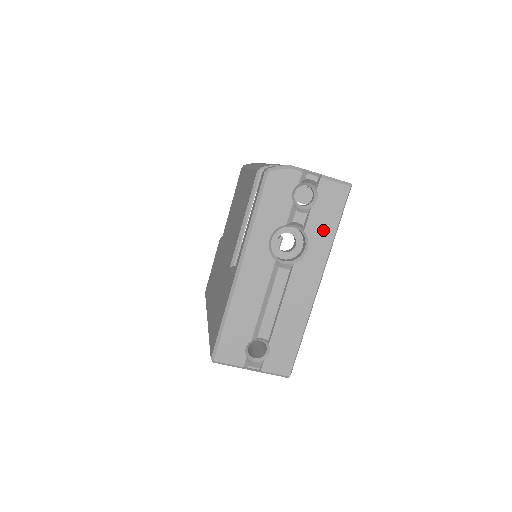
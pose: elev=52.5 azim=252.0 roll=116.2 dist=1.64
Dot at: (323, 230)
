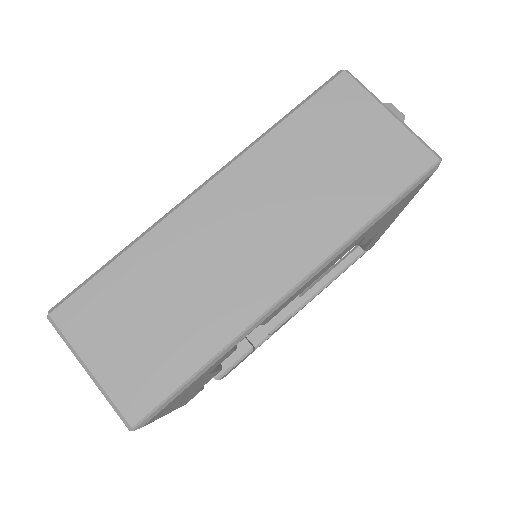
Dot at: occluded
